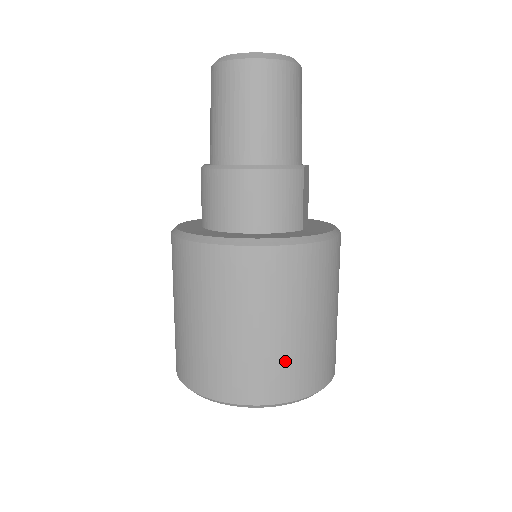
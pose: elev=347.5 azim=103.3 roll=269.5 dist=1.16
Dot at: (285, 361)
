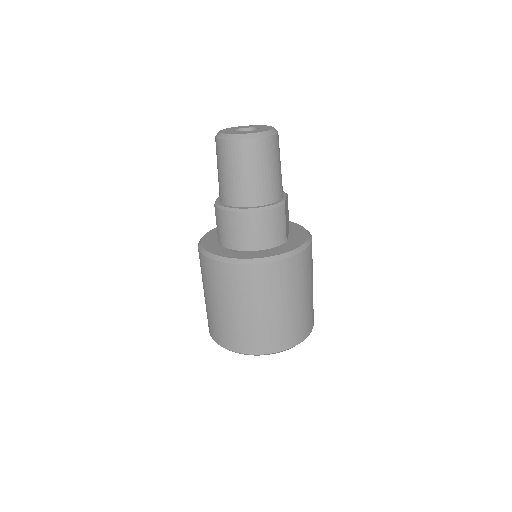
Dot at: (282, 327)
